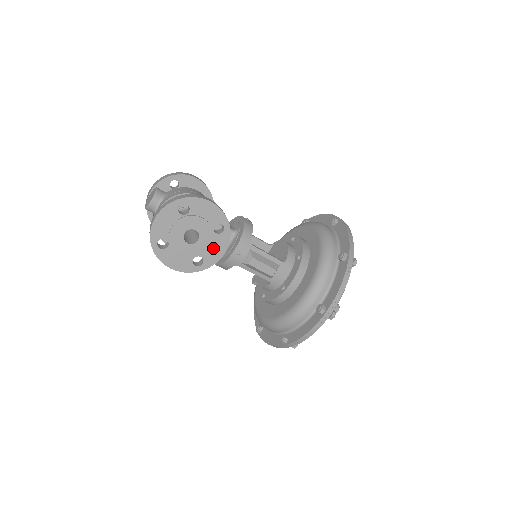
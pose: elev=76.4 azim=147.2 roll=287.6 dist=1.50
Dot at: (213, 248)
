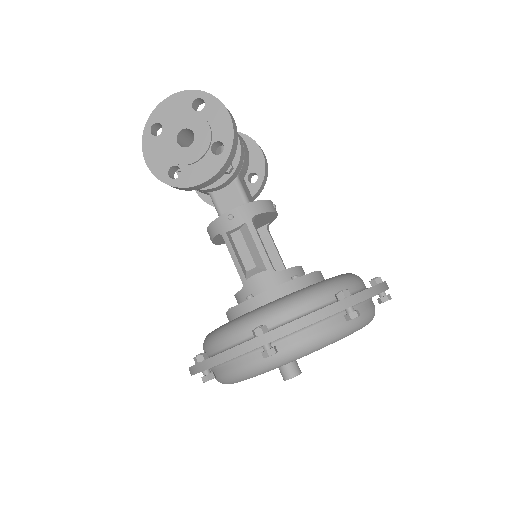
Dot at: (198, 167)
